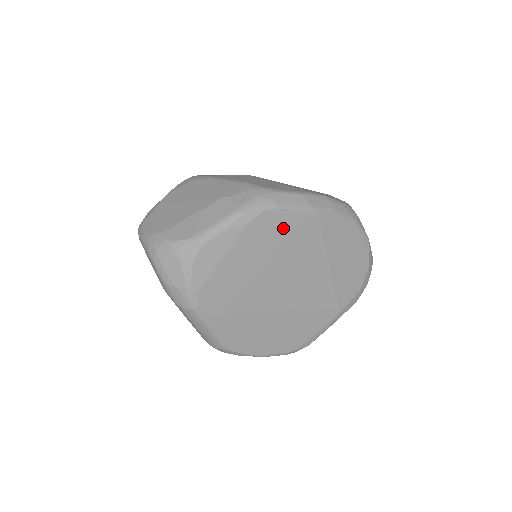
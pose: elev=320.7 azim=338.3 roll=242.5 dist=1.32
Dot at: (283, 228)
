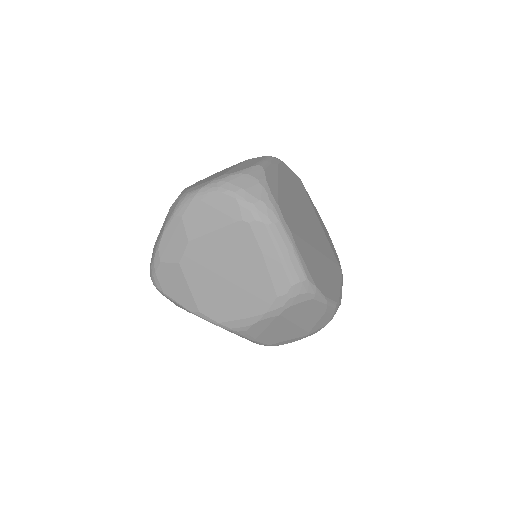
Dot at: (292, 180)
